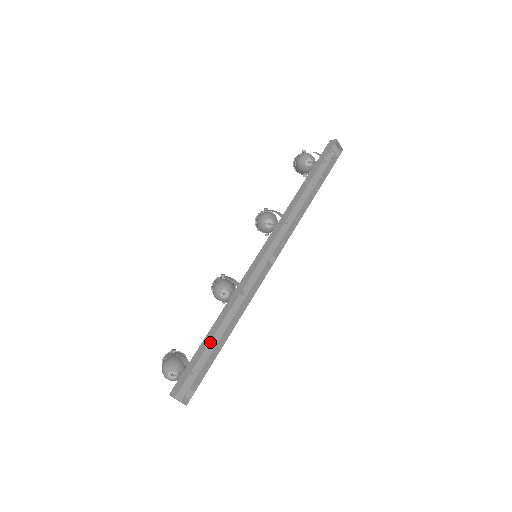
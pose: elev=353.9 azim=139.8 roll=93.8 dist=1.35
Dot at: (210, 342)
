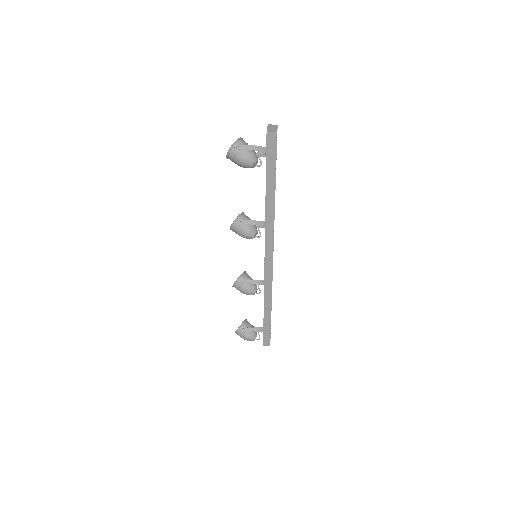
Dot at: occluded
